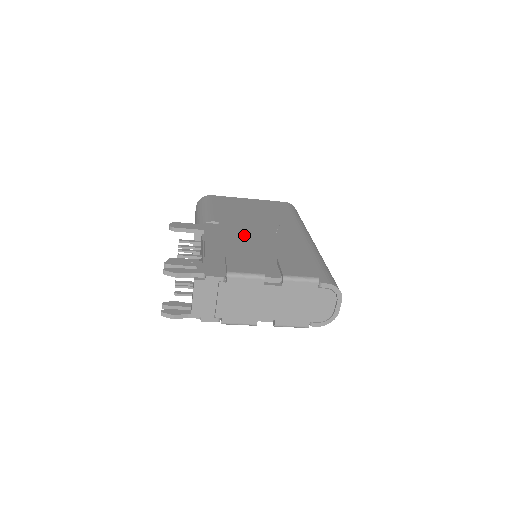
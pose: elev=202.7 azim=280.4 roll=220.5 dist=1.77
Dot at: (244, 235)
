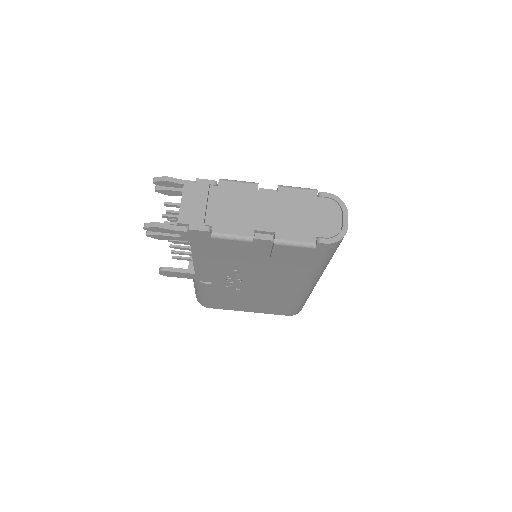
Dot at: occluded
